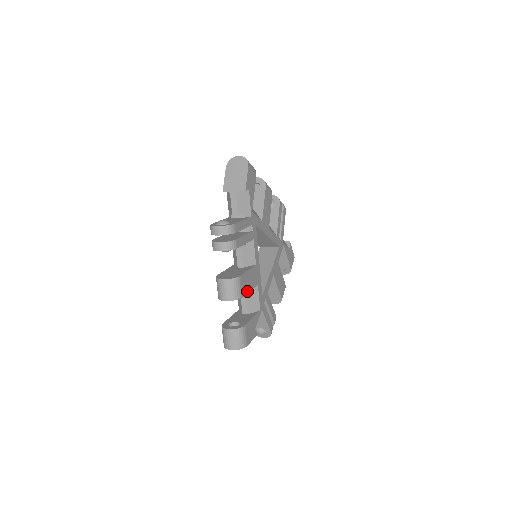
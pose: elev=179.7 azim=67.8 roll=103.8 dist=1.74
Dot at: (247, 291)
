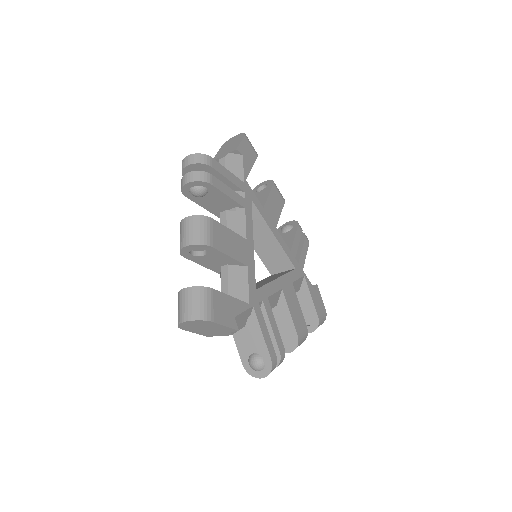
Dot at: (224, 251)
